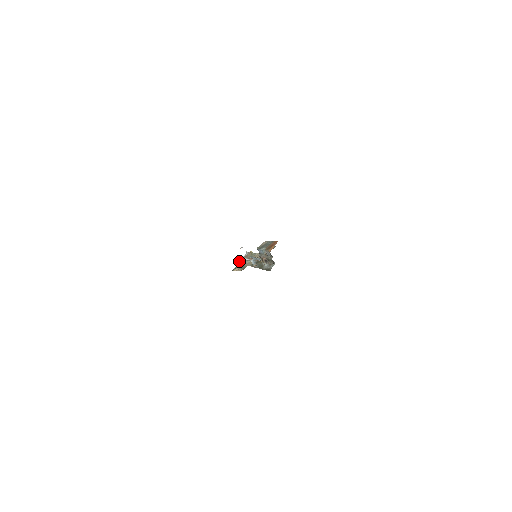
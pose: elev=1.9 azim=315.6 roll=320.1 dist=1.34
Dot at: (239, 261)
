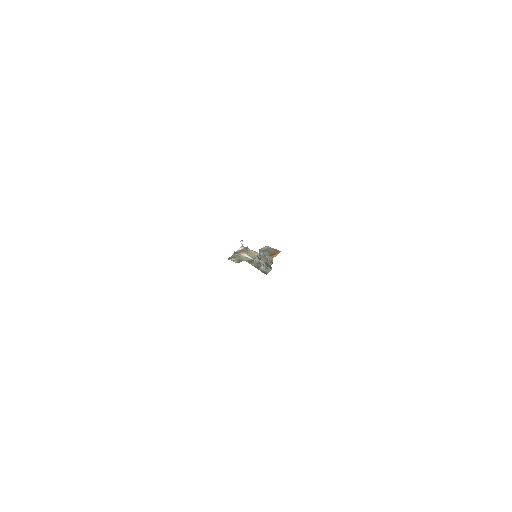
Dot at: (236, 252)
